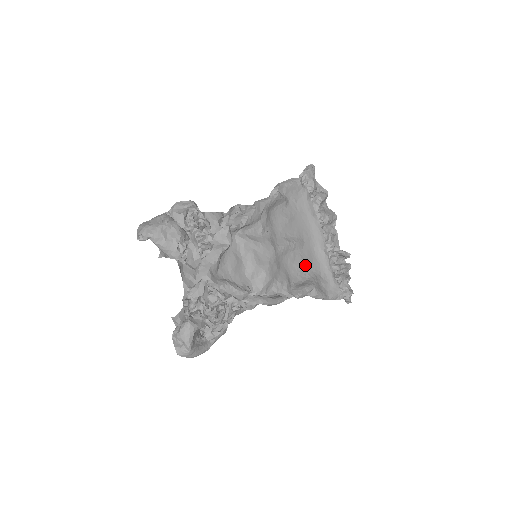
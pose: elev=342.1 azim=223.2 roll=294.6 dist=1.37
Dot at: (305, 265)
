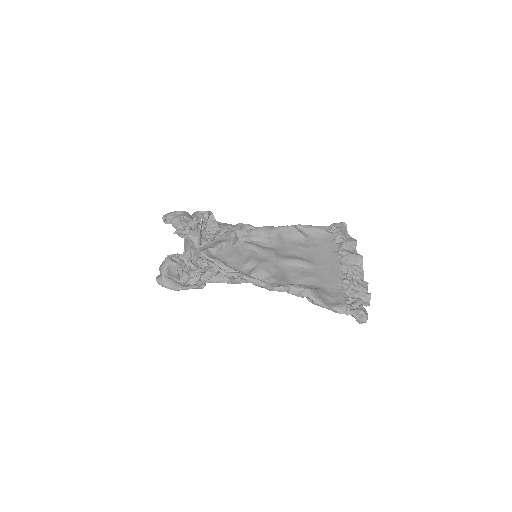
Dot at: (311, 280)
